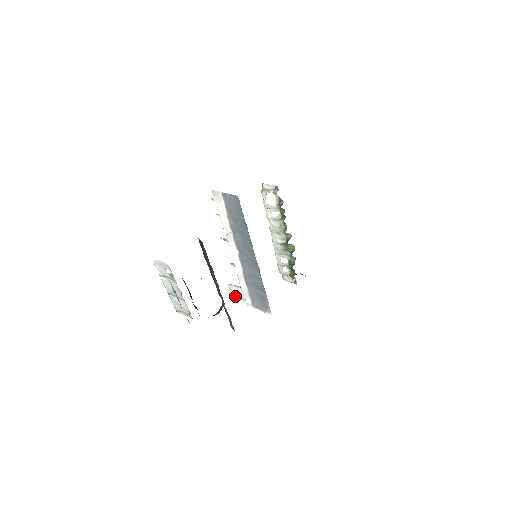
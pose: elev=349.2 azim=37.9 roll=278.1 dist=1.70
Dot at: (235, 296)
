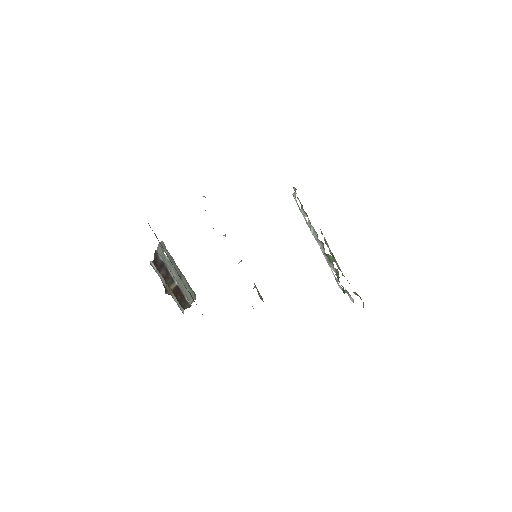
Dot at: occluded
